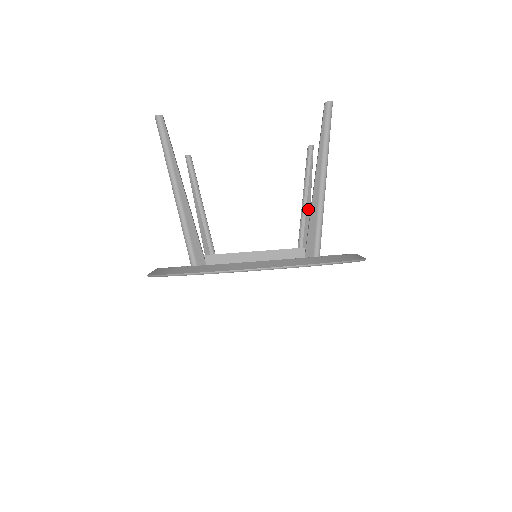
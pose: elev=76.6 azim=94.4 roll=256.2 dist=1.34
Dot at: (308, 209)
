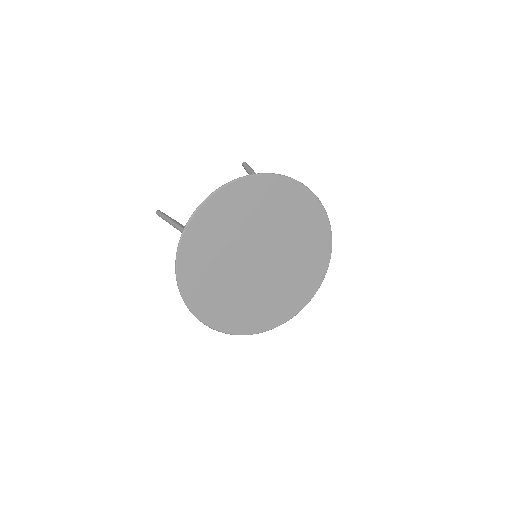
Dot at: occluded
